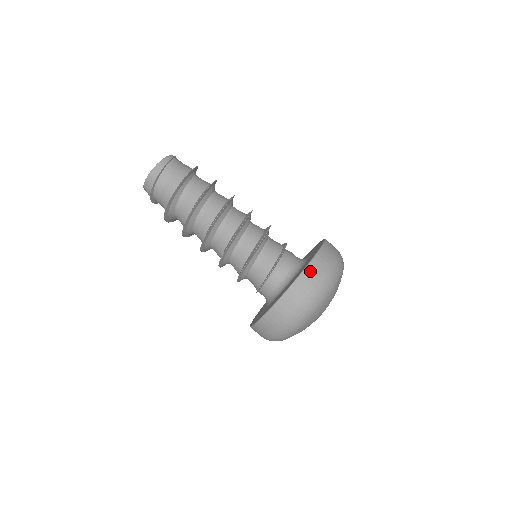
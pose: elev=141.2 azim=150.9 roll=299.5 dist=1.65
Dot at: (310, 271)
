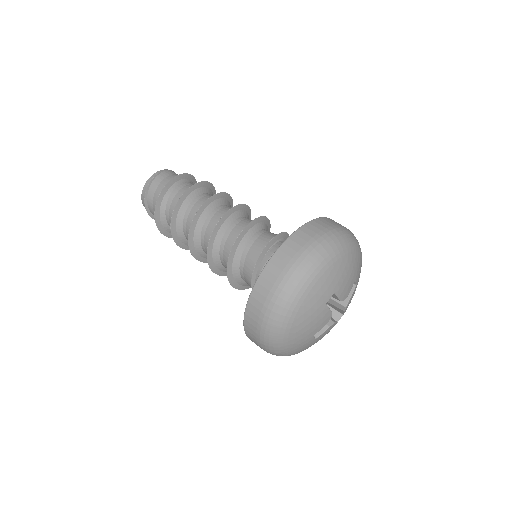
Dot at: (263, 281)
